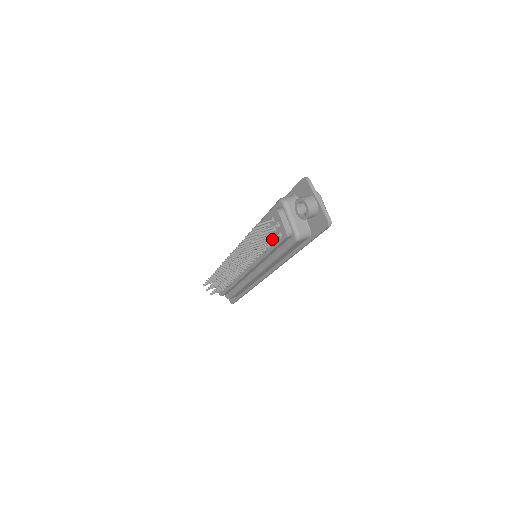
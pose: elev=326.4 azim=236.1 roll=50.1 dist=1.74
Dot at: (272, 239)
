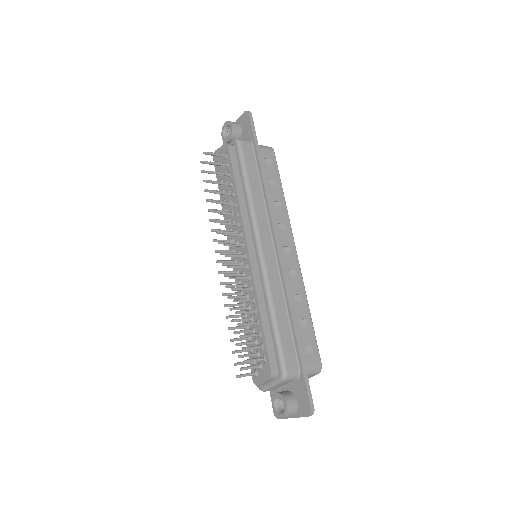
Dot at: (223, 164)
